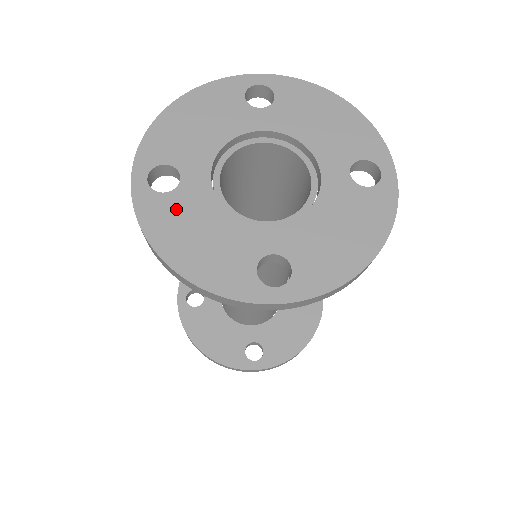
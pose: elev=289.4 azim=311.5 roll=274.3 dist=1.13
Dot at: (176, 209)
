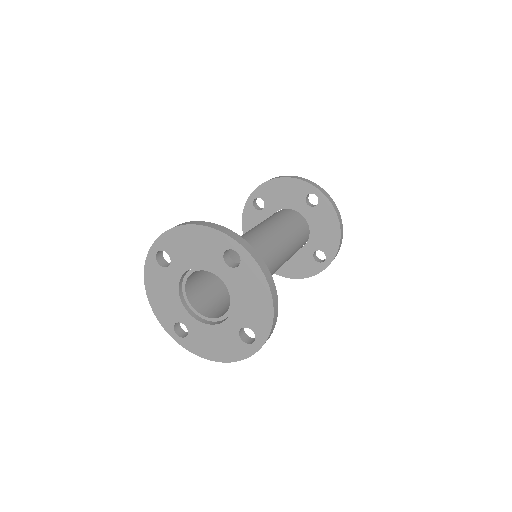
Dot at: (160, 276)
